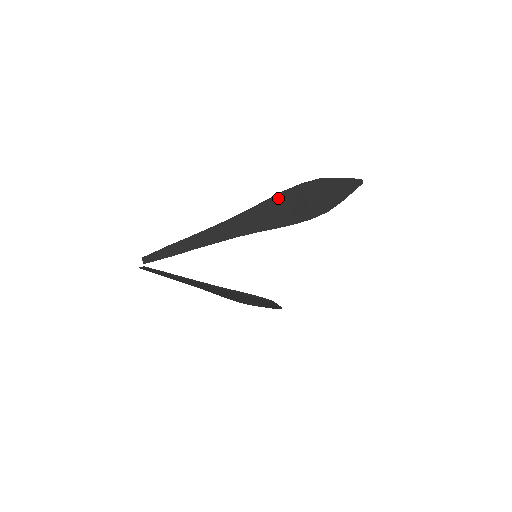
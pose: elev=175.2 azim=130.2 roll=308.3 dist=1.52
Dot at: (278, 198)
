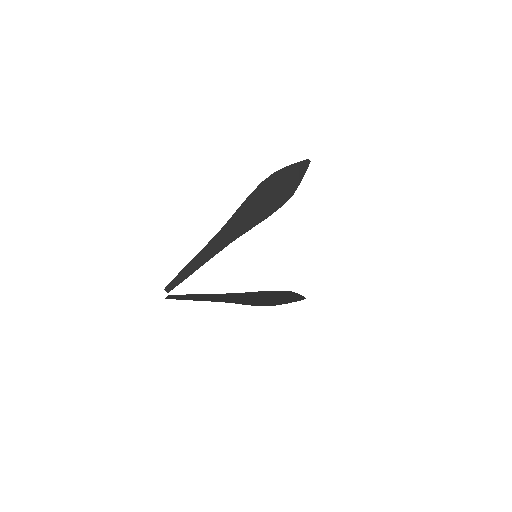
Dot at: (248, 201)
